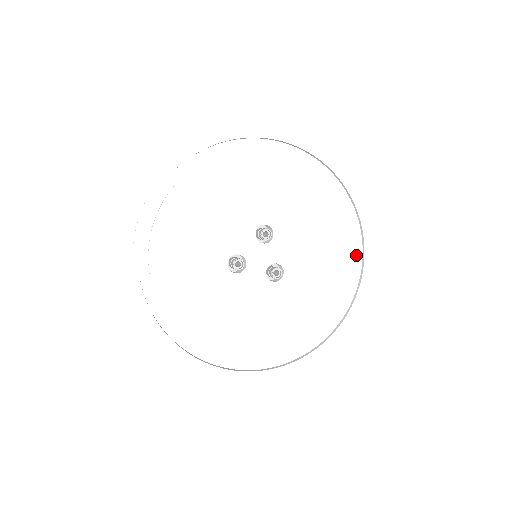
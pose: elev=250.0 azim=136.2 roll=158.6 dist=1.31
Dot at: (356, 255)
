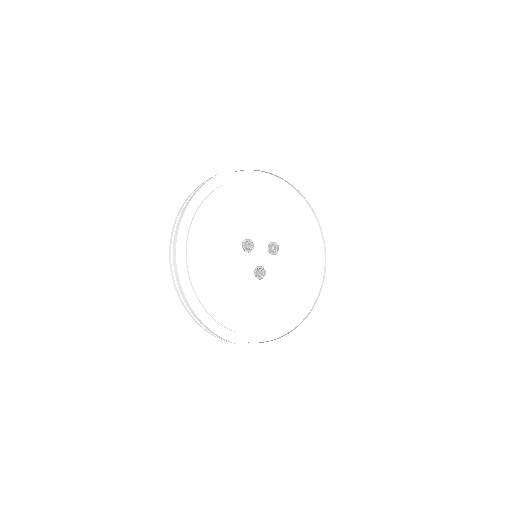
Dot at: (301, 315)
